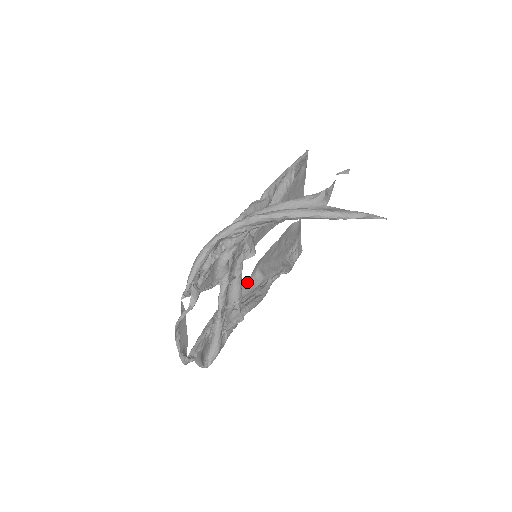
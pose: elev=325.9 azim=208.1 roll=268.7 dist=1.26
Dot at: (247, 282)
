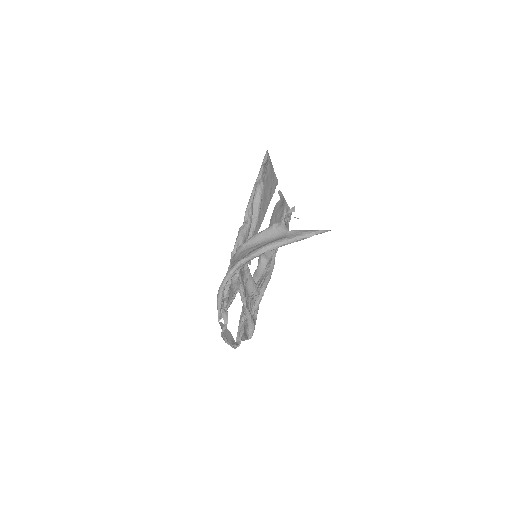
Dot at: (257, 270)
